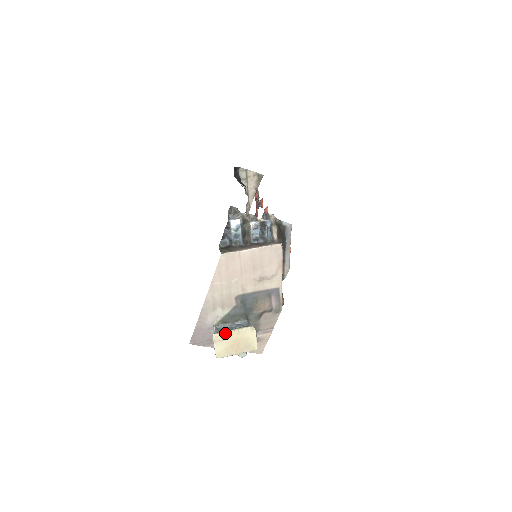
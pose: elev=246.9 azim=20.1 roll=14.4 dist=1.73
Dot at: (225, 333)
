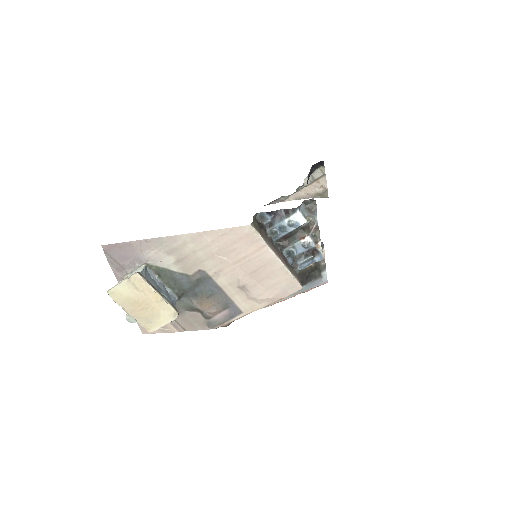
Dot at: (149, 286)
